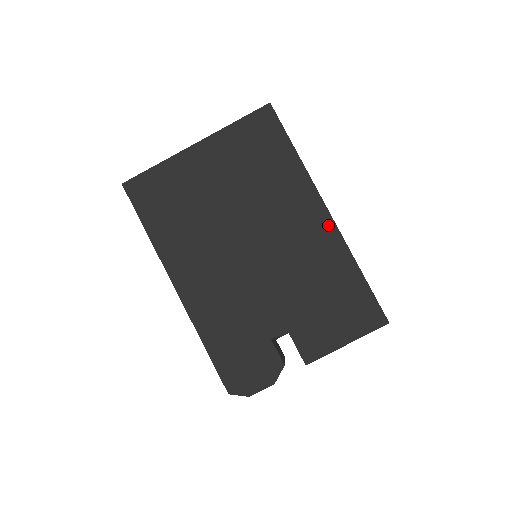
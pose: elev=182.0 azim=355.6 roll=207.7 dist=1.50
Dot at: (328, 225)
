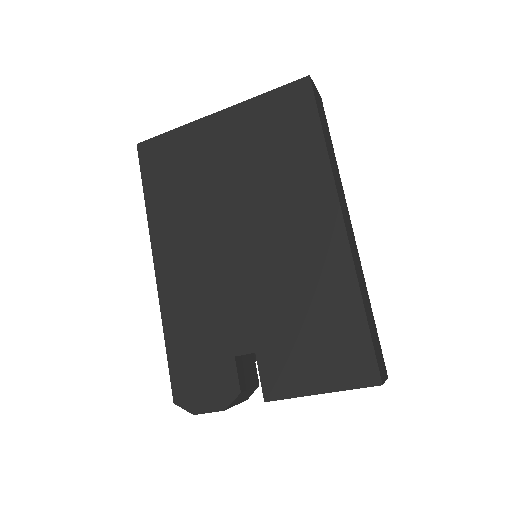
Dot at: (338, 237)
